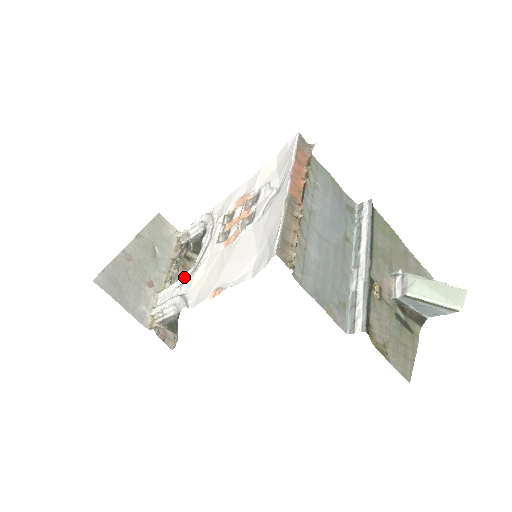
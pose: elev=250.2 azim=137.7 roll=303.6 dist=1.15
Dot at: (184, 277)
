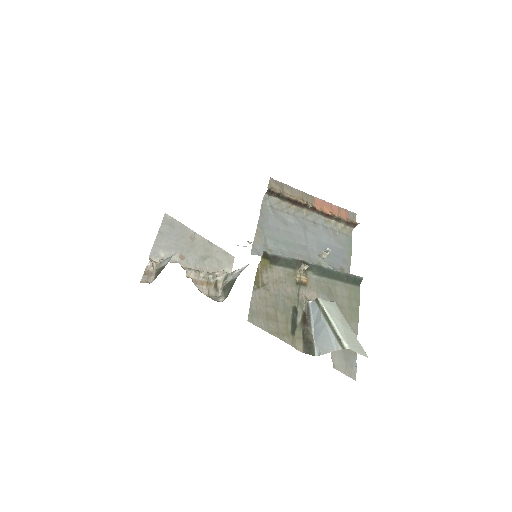
Dot at: occluded
